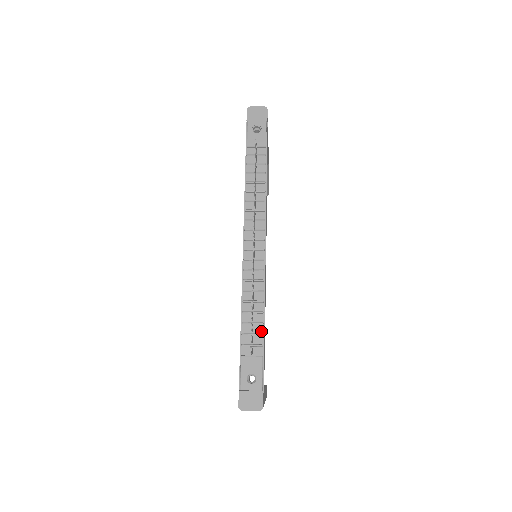
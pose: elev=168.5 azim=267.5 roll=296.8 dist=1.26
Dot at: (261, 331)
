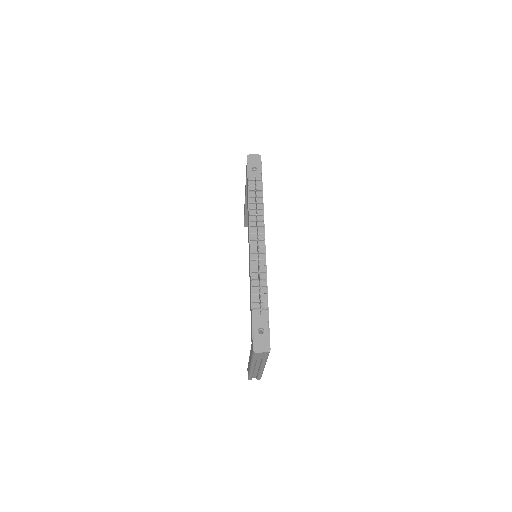
Dot at: (266, 299)
